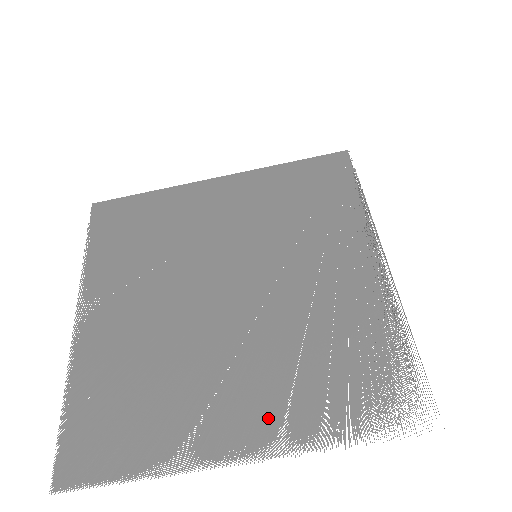
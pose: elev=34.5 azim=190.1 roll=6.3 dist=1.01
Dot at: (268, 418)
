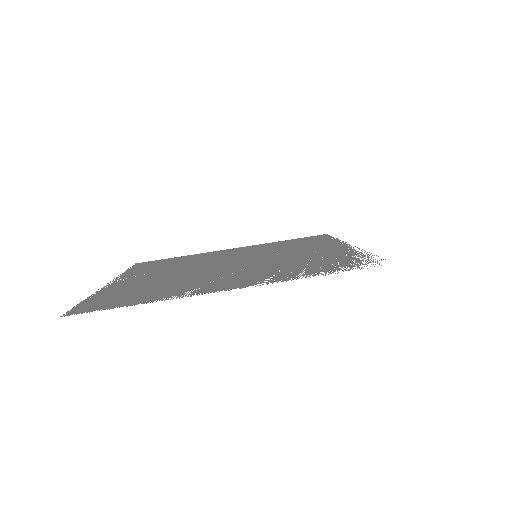
Dot at: occluded
